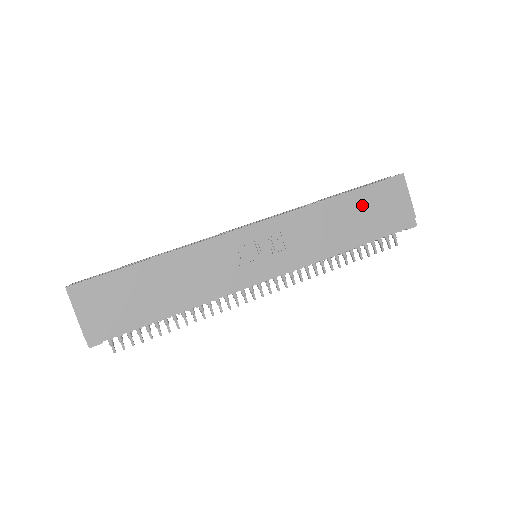
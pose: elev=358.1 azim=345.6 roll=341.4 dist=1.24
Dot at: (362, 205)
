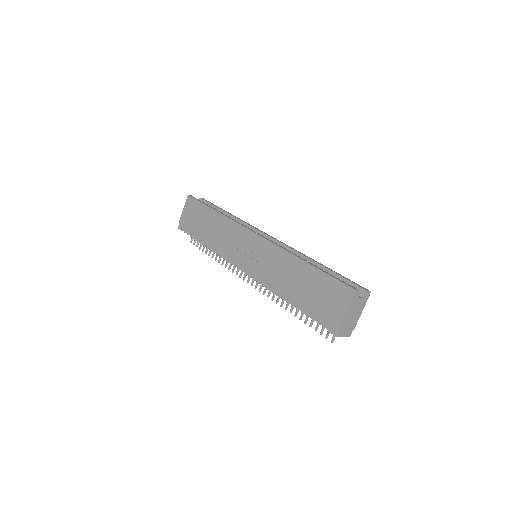
Dot at: (313, 282)
